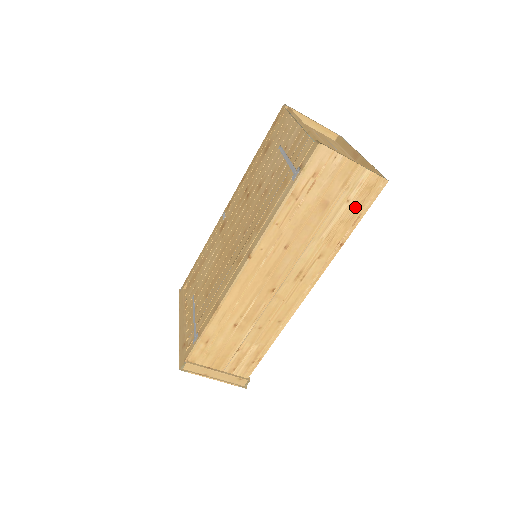
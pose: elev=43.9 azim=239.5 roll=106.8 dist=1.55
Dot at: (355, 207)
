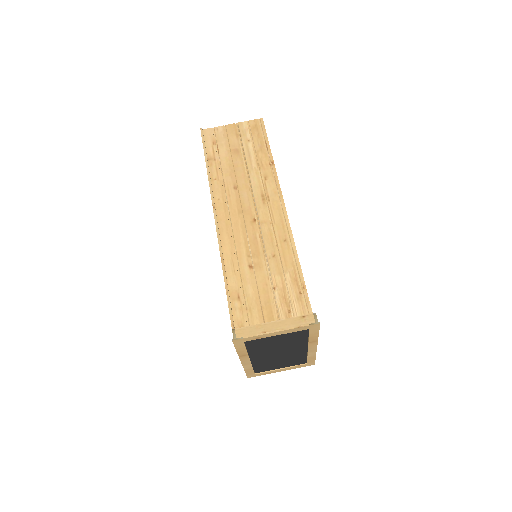
Dot at: (257, 141)
